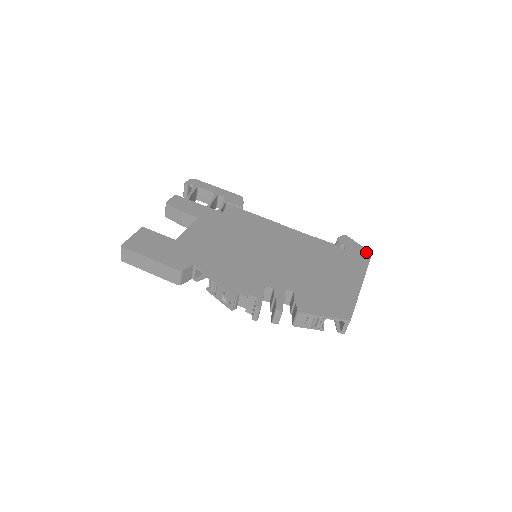
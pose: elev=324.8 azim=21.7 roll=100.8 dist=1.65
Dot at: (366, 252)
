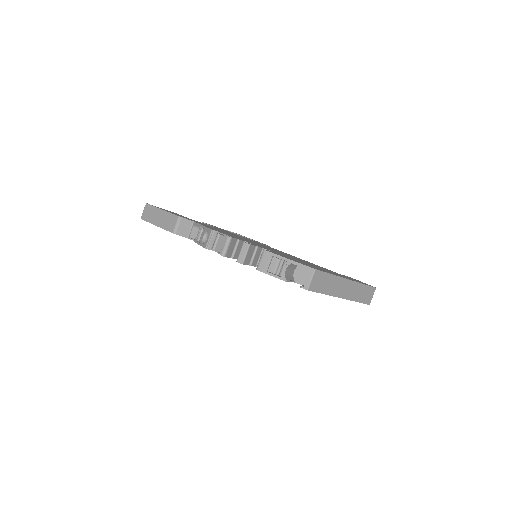
Dot at: (370, 285)
